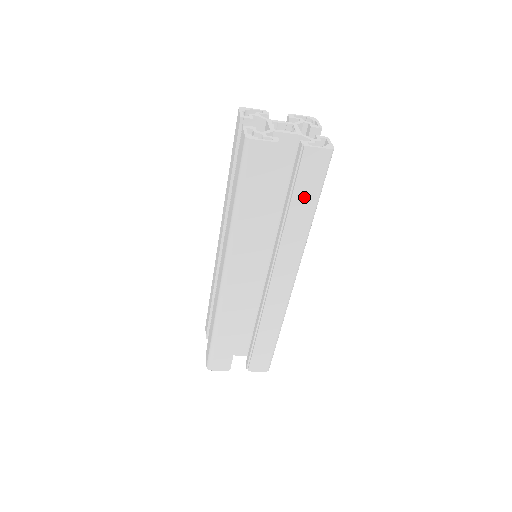
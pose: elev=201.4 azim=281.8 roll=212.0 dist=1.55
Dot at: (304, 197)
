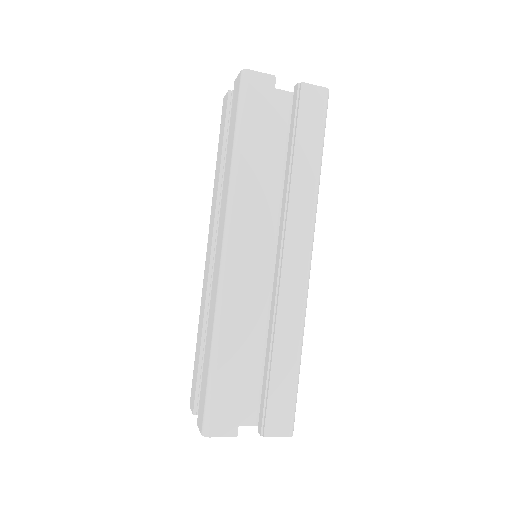
Dot at: (308, 142)
